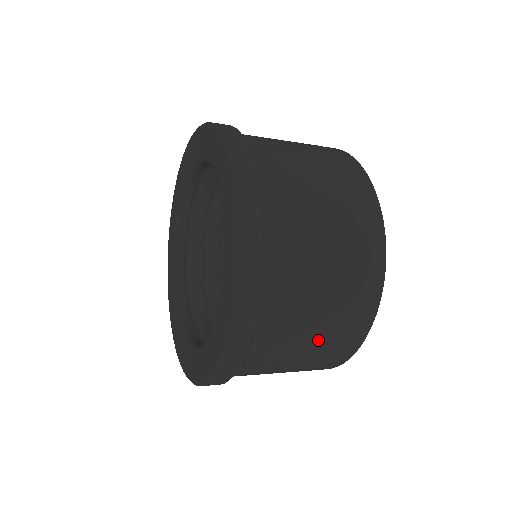
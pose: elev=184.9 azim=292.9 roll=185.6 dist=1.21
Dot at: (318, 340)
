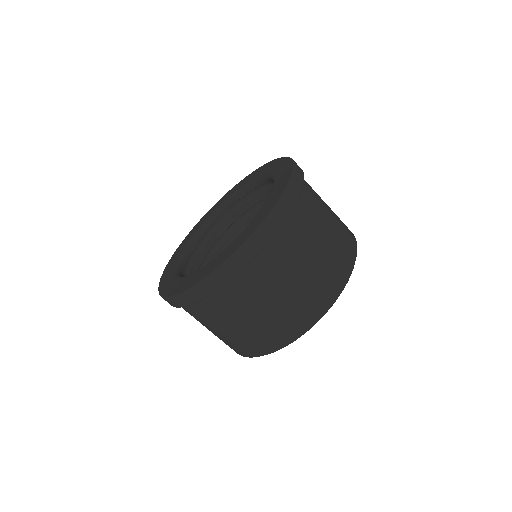
Dot at: (332, 211)
